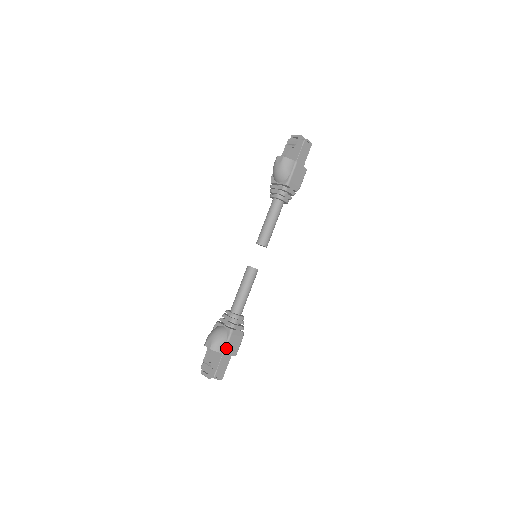
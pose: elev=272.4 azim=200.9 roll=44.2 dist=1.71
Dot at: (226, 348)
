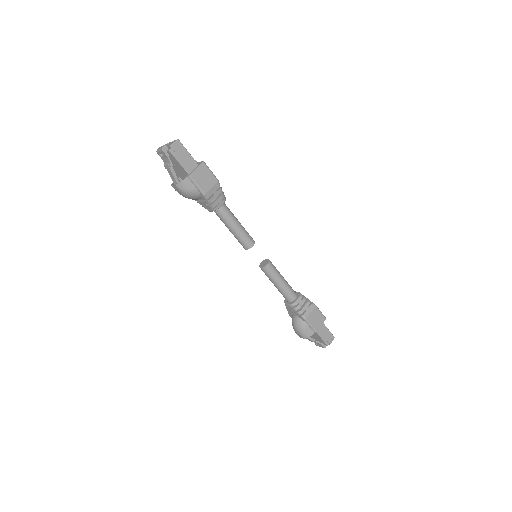
Dot at: (313, 328)
